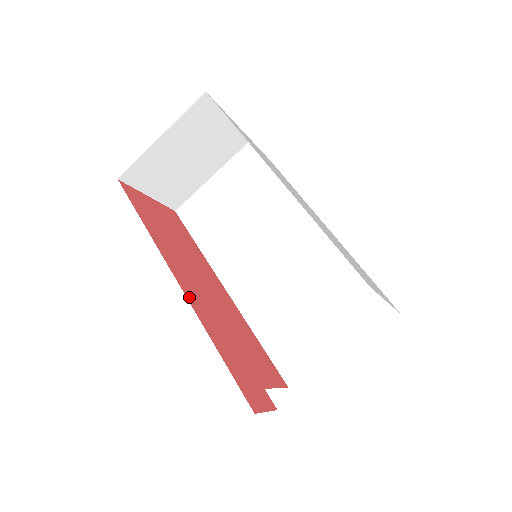
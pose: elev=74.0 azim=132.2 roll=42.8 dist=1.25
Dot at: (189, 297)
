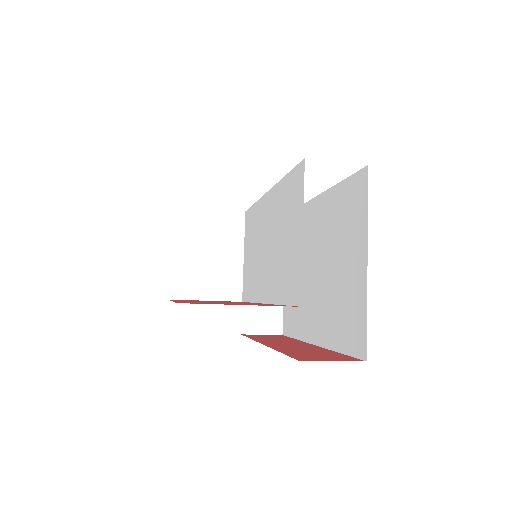
Dot at: (177, 301)
